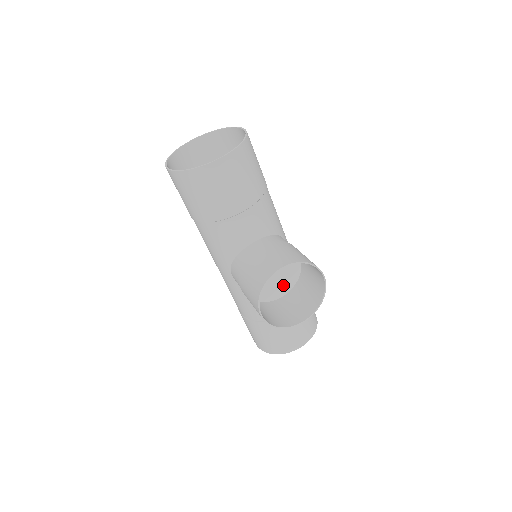
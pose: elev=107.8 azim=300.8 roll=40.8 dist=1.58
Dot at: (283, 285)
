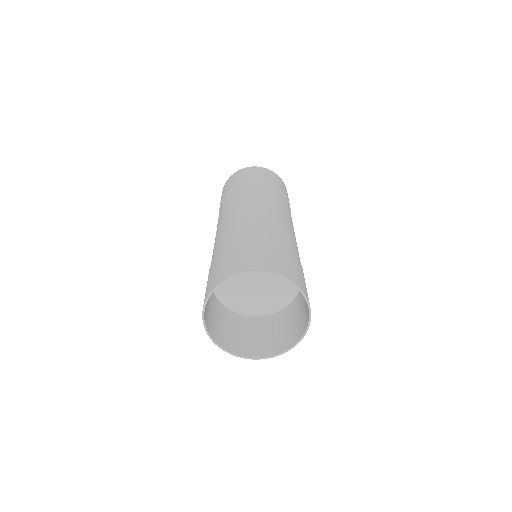
Dot at: occluded
